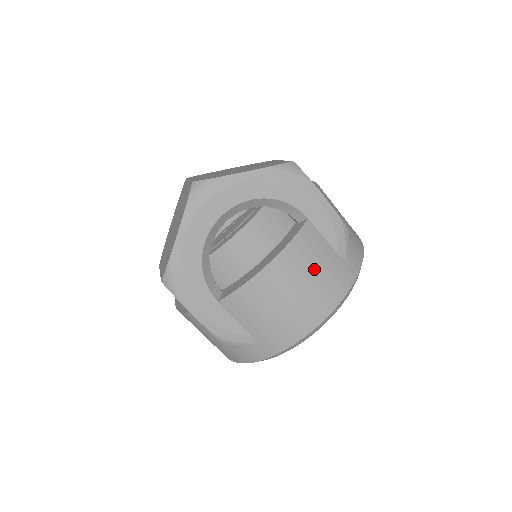
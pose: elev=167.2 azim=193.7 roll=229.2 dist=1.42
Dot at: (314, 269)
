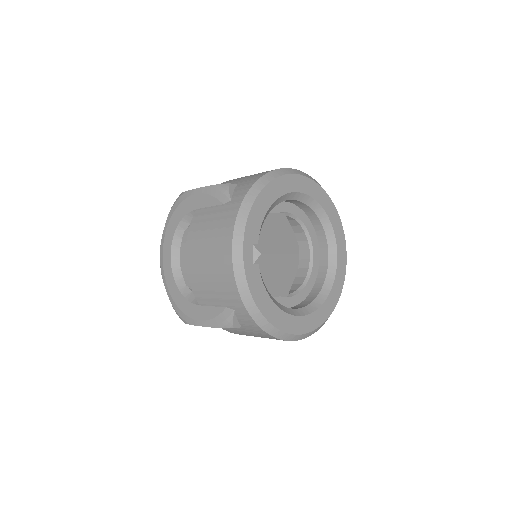
Dot at: (208, 230)
